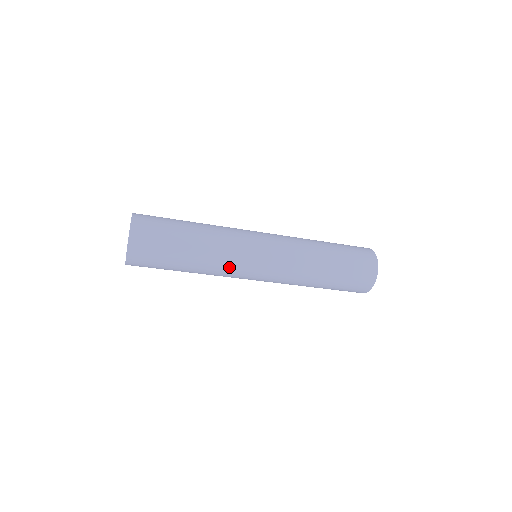
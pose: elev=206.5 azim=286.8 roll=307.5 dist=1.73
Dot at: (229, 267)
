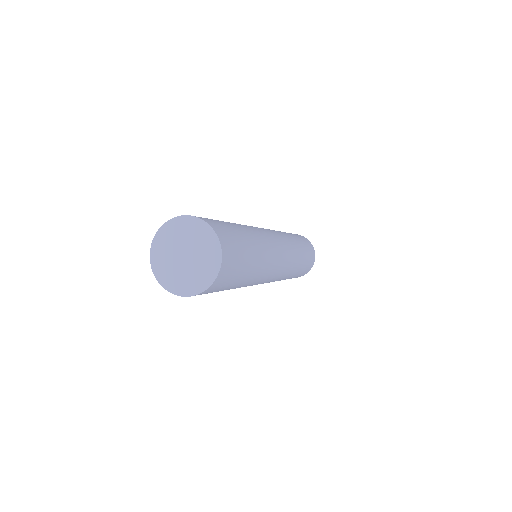
Dot at: (271, 265)
